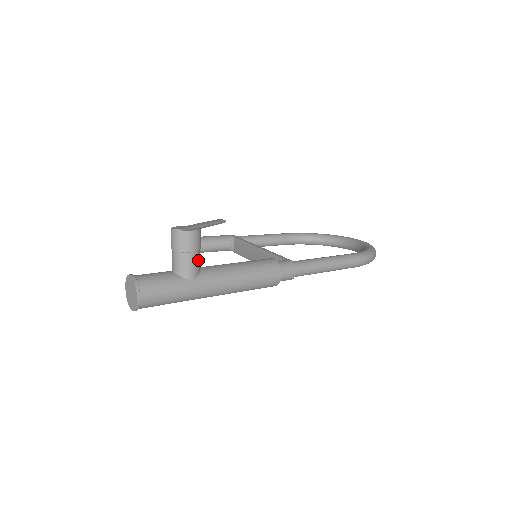
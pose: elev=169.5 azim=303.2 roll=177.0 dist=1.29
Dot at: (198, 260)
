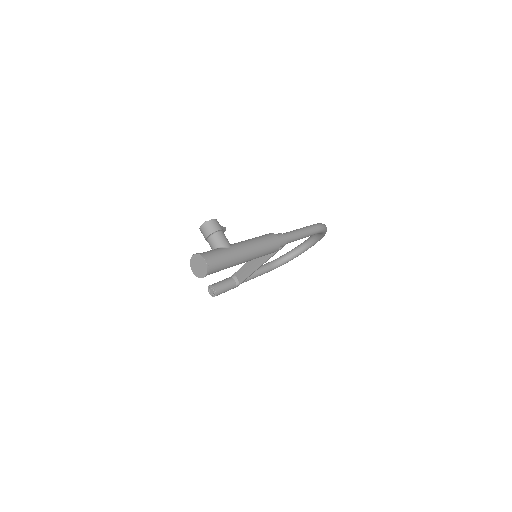
Dot at: occluded
